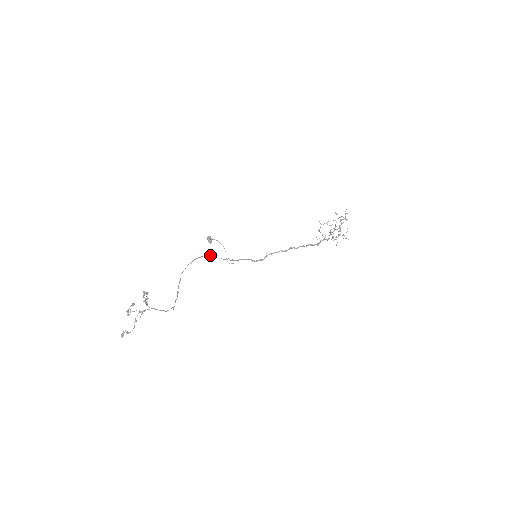
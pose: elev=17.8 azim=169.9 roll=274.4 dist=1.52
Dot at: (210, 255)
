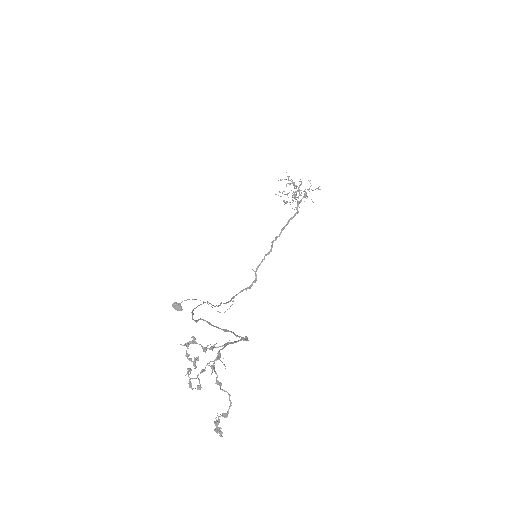
Dot at: (201, 304)
